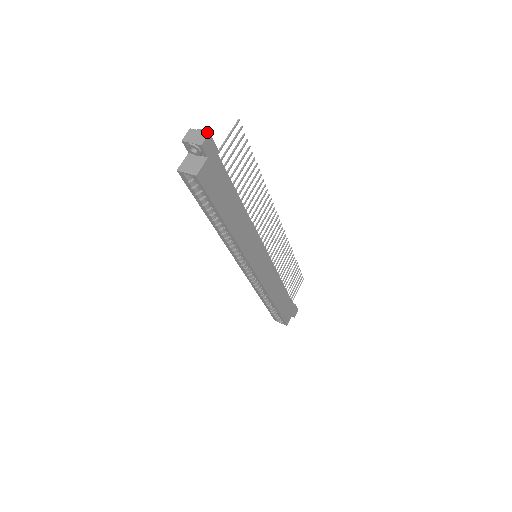
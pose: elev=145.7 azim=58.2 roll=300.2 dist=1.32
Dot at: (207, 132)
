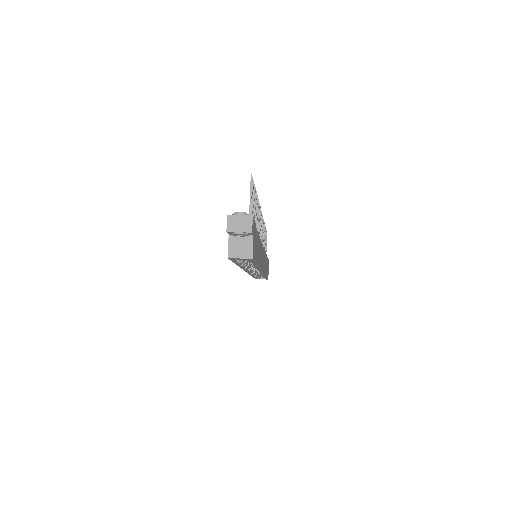
Dot at: (249, 215)
